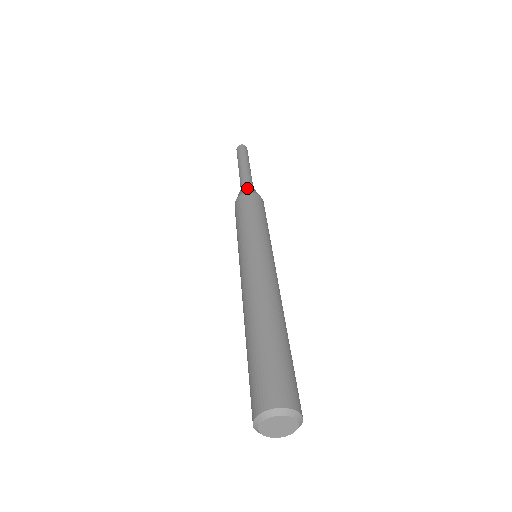
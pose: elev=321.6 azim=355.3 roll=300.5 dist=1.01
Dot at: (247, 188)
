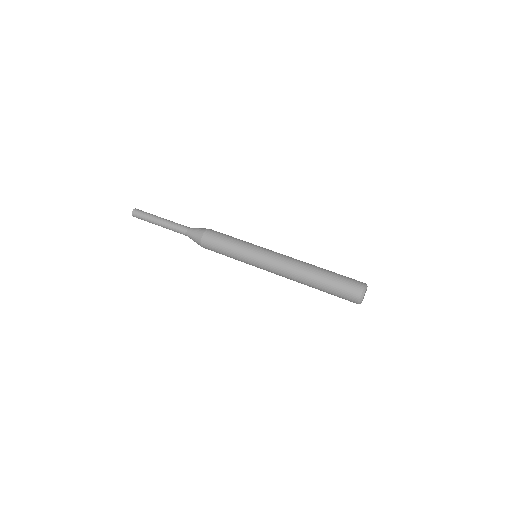
Dot at: (195, 232)
